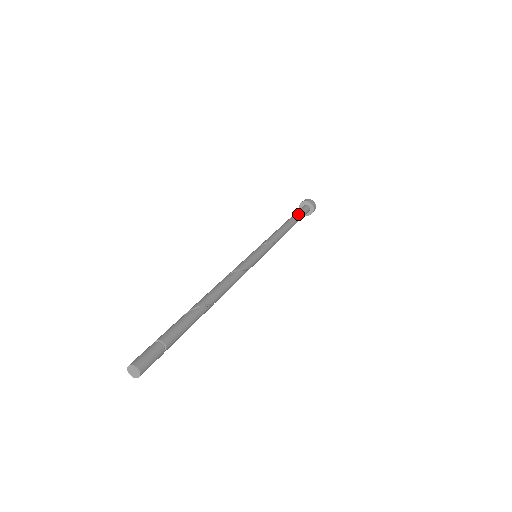
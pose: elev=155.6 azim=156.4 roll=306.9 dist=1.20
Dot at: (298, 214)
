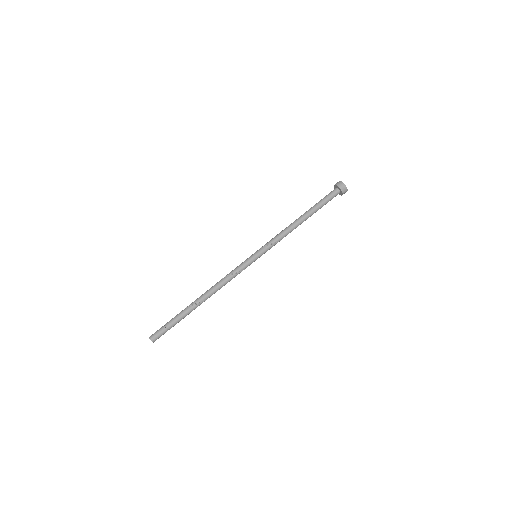
Dot at: (319, 204)
